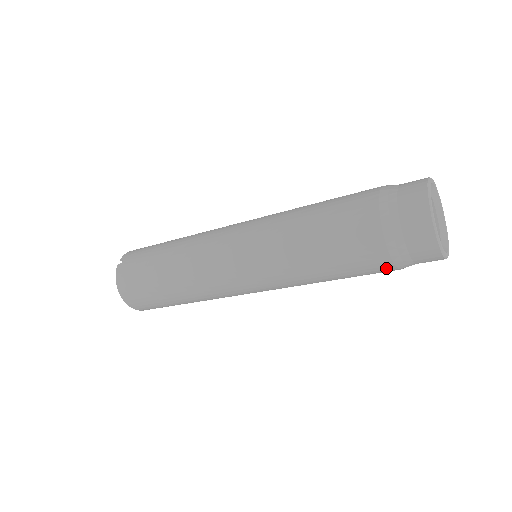
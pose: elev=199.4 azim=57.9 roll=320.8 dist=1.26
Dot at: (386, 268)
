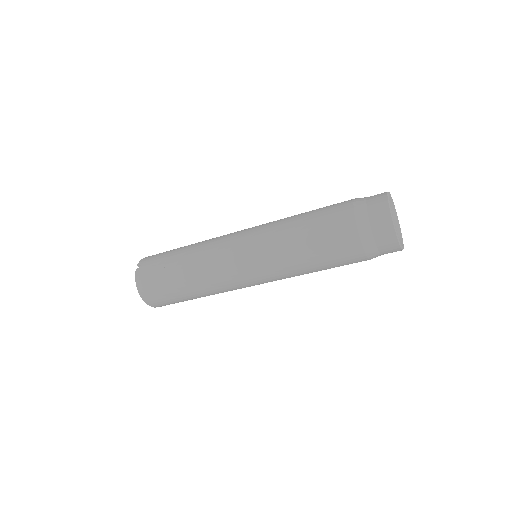
Dot at: (360, 259)
